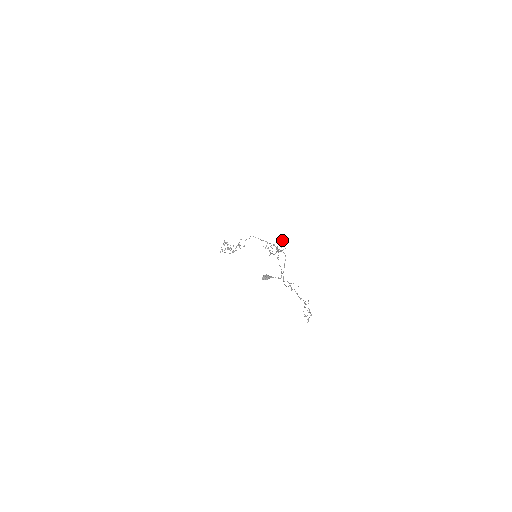
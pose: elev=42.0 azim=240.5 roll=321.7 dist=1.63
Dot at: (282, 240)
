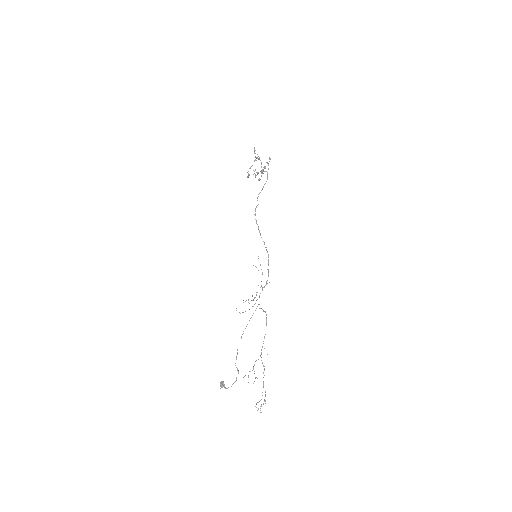
Dot at: (254, 298)
